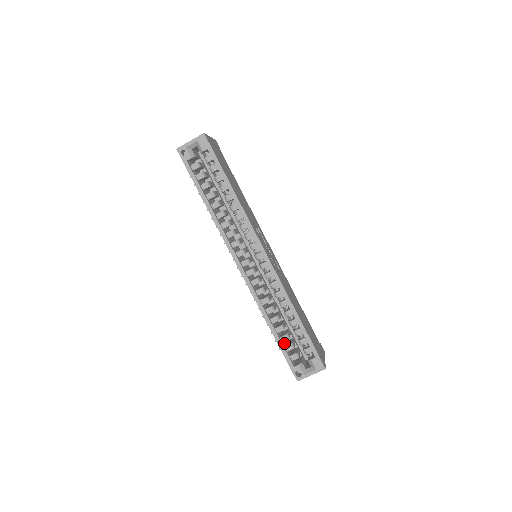
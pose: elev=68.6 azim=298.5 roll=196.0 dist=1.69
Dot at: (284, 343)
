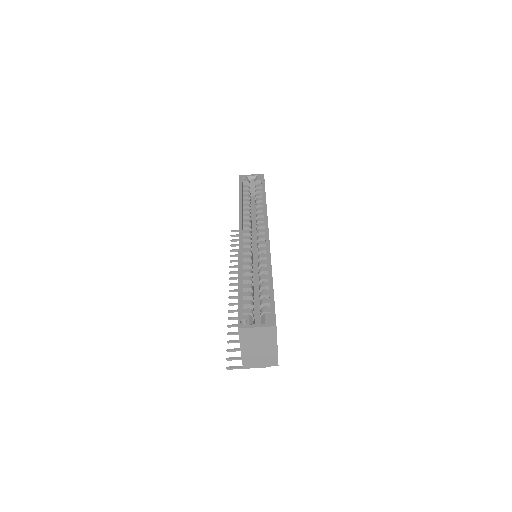
Dot at: occluded
